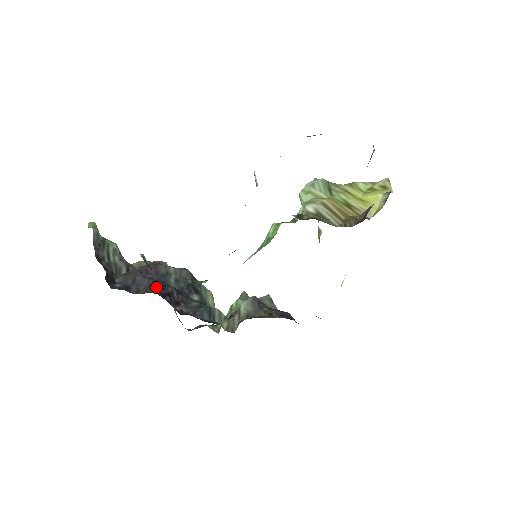
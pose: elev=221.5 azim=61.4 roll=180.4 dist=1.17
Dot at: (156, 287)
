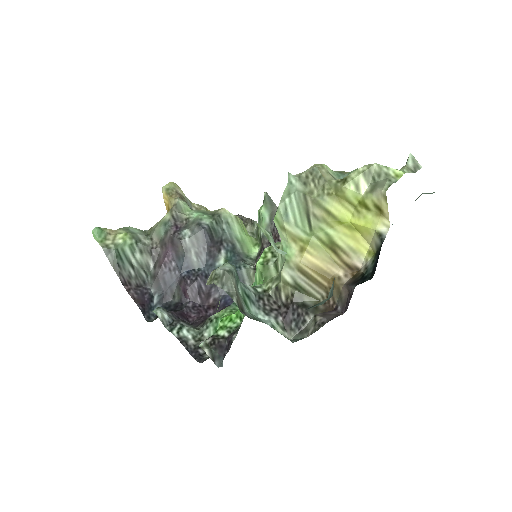
Dot at: (185, 291)
